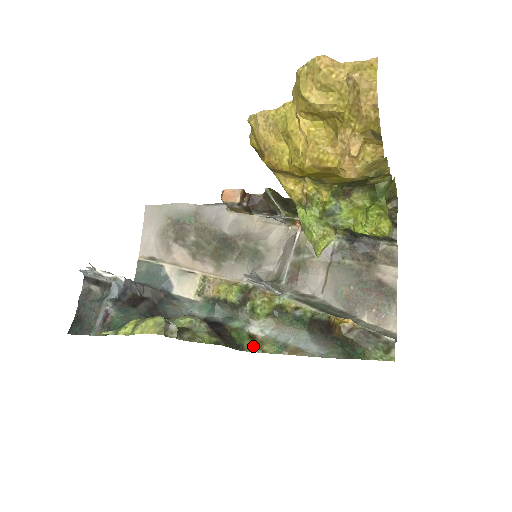
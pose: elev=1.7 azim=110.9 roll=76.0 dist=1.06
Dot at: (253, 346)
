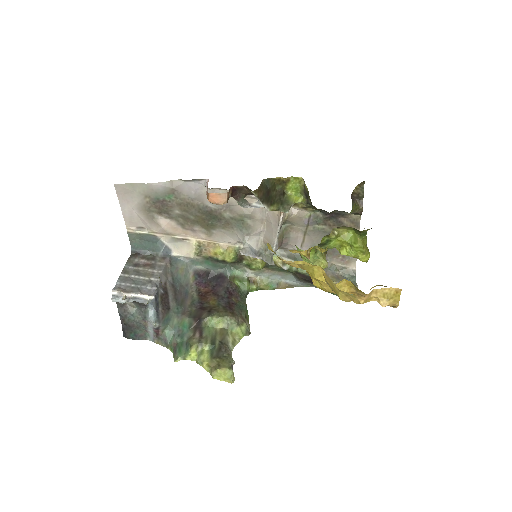
Dot at: (253, 288)
